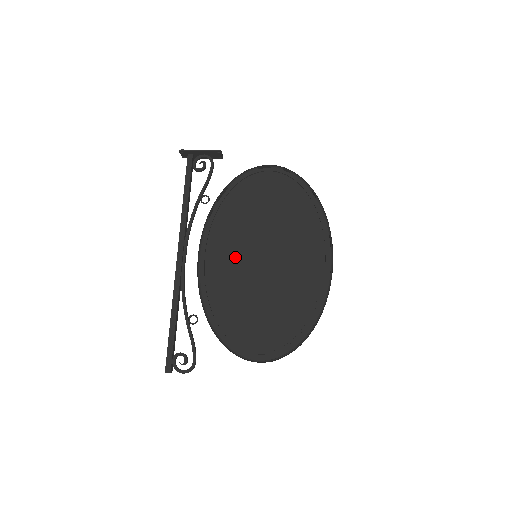
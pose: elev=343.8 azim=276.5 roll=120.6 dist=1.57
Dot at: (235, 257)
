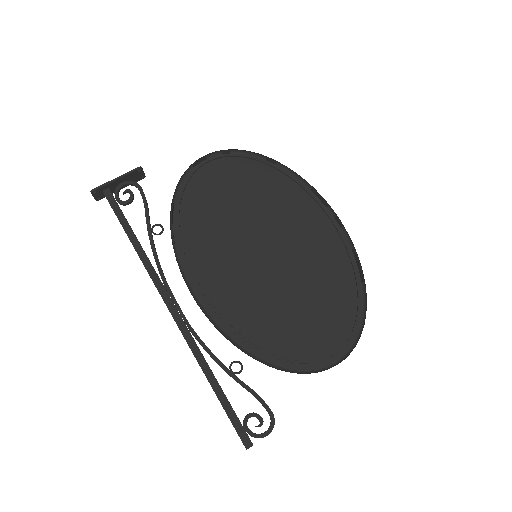
Dot at: (235, 270)
